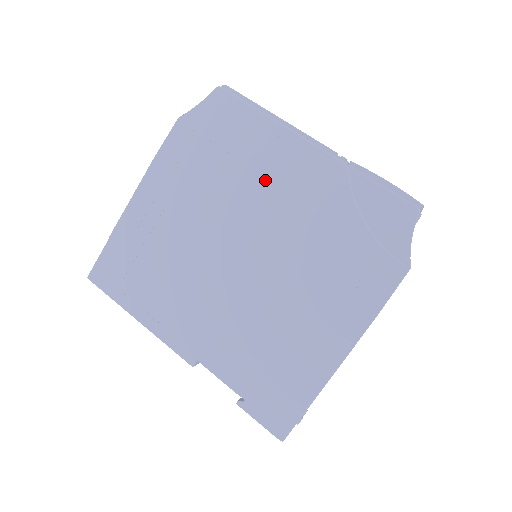
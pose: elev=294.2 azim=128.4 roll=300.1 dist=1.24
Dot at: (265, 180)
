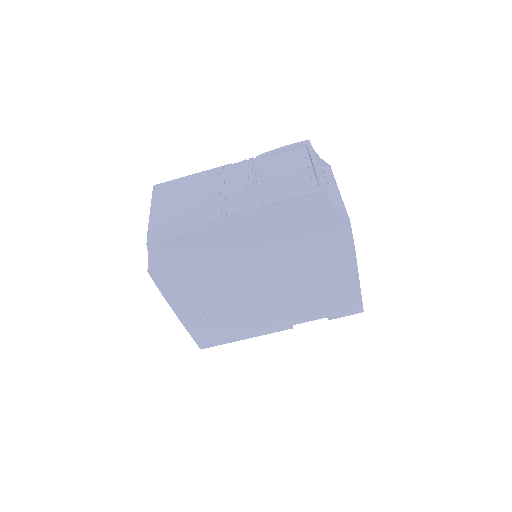
Dot at: (232, 253)
